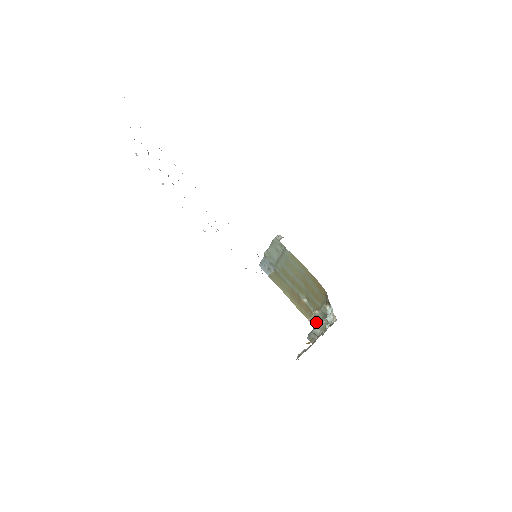
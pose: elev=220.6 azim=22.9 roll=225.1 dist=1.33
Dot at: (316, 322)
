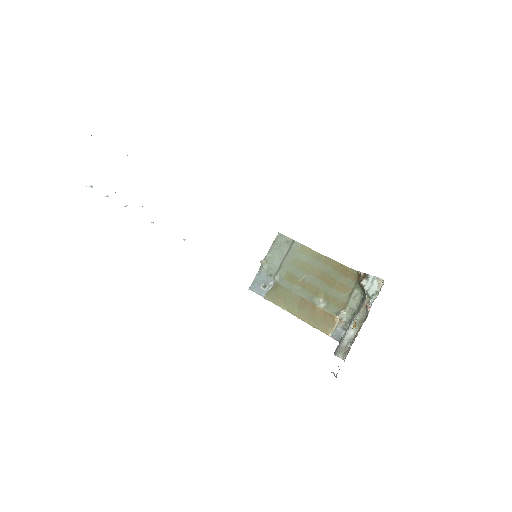
Dot at: (342, 331)
